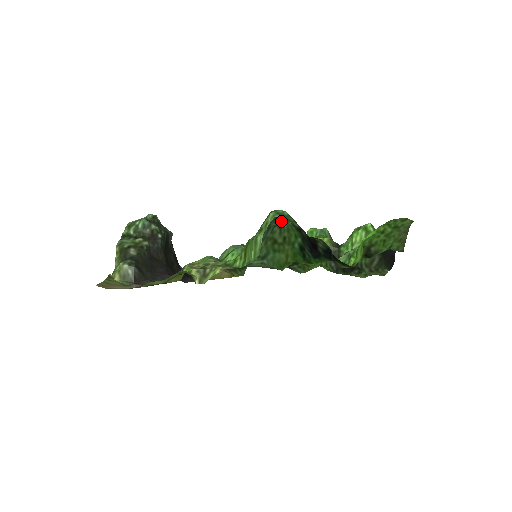
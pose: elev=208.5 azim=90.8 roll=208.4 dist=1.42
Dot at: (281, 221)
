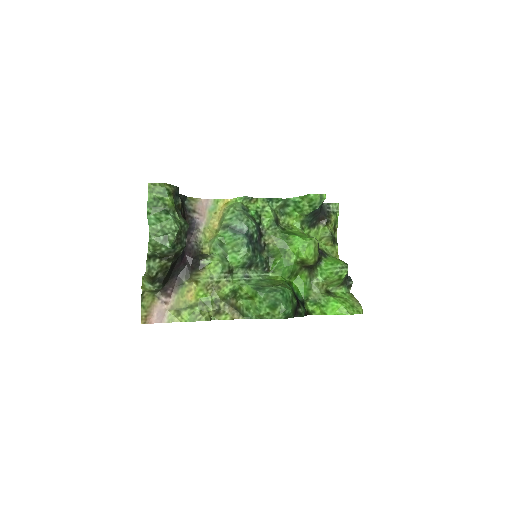
Dot at: (285, 293)
